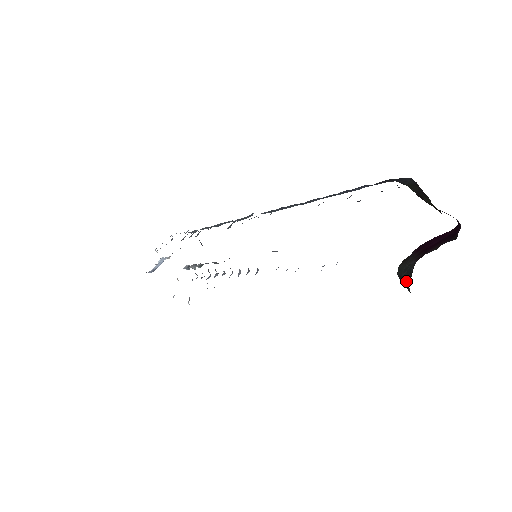
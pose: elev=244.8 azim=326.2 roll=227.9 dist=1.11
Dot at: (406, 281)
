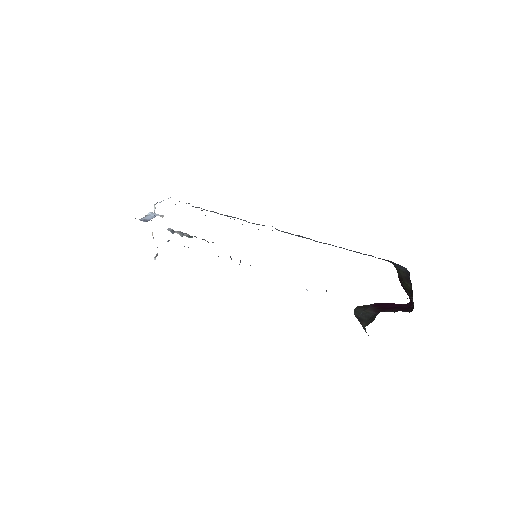
Dot at: (363, 321)
